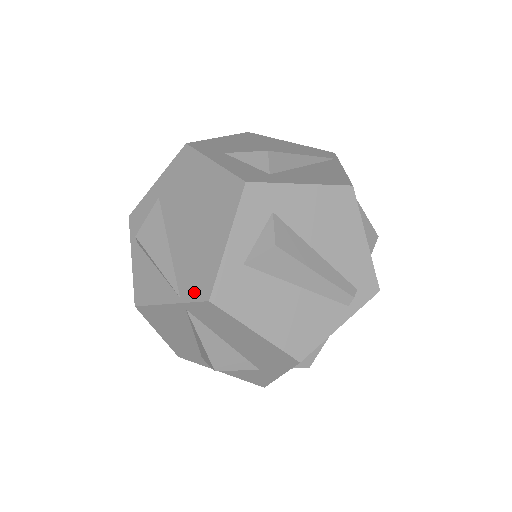
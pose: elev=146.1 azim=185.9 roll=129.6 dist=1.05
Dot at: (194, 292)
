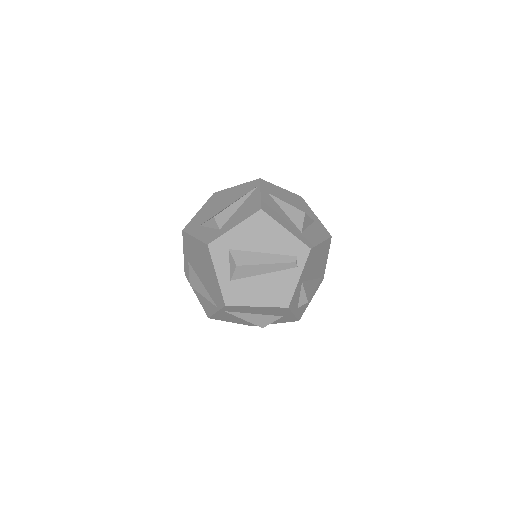
Dot at: (220, 303)
